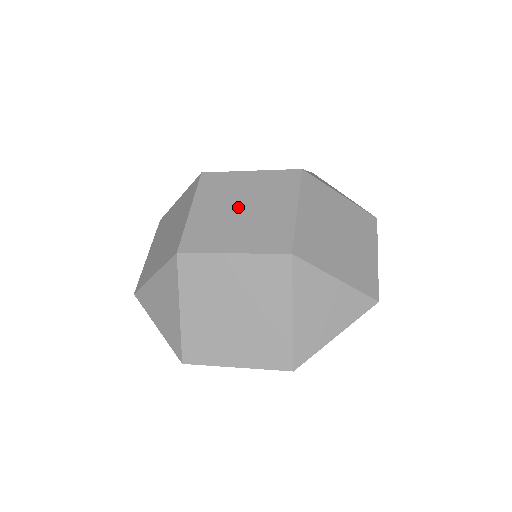
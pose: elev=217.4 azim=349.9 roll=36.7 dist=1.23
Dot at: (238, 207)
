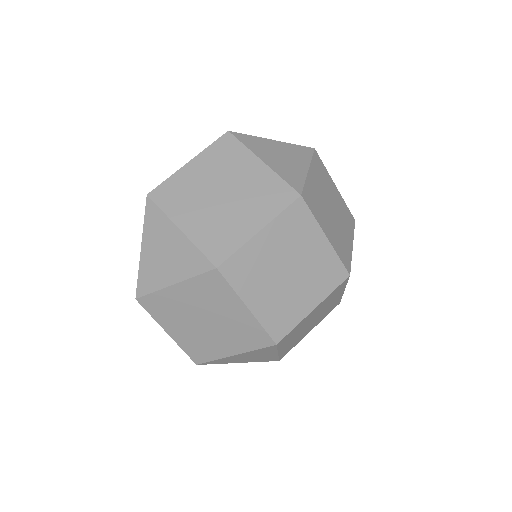
Dot at: (284, 273)
